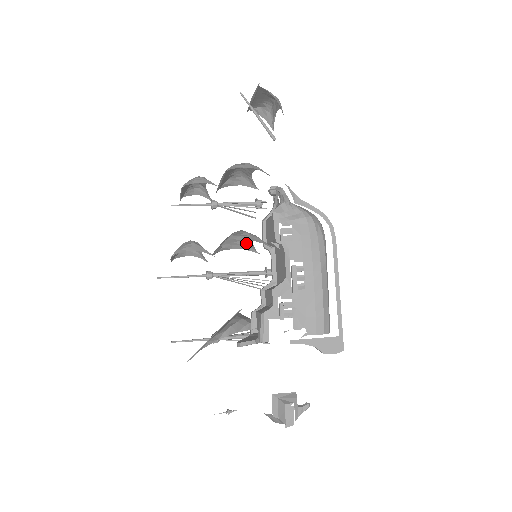
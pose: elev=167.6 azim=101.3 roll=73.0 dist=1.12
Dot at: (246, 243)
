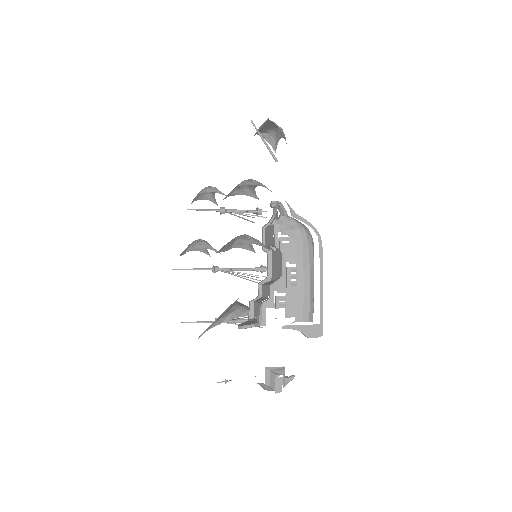
Dot at: (247, 244)
